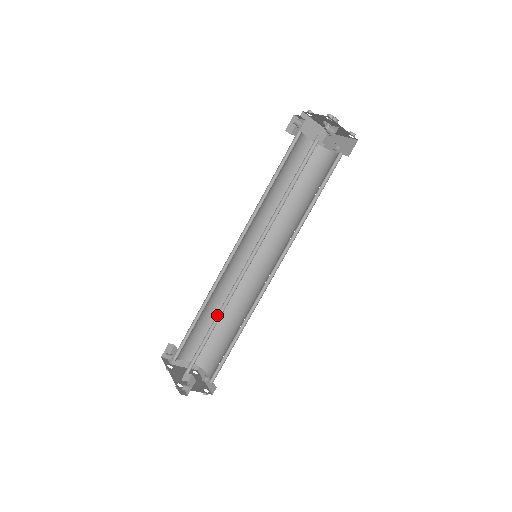
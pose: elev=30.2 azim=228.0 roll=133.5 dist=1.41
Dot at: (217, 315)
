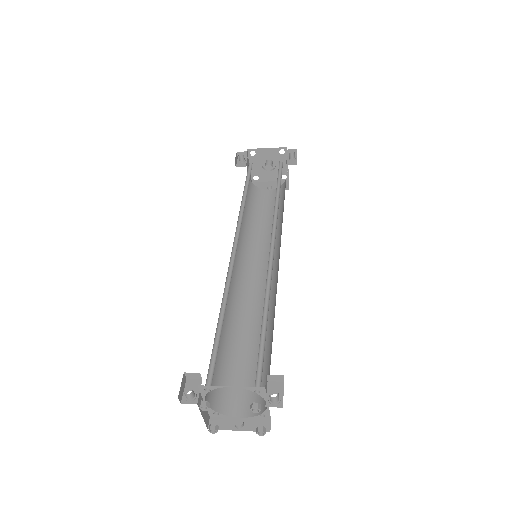
Dot at: occluded
